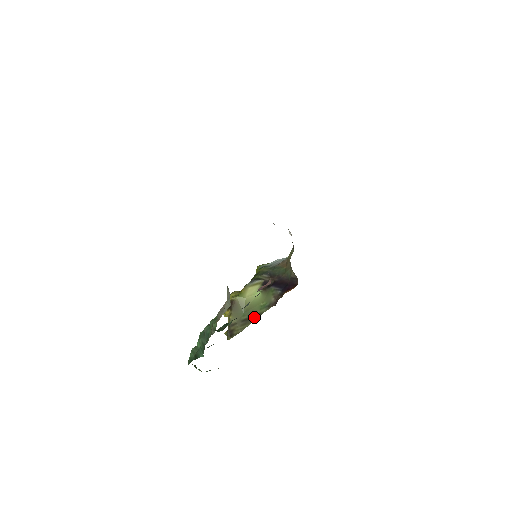
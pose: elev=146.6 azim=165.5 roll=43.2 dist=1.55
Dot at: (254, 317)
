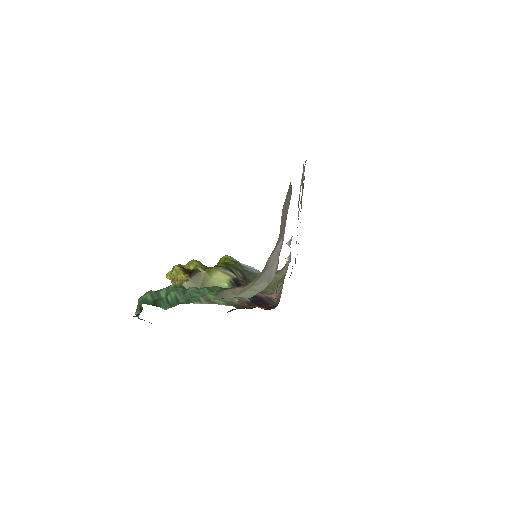
Dot at: occluded
